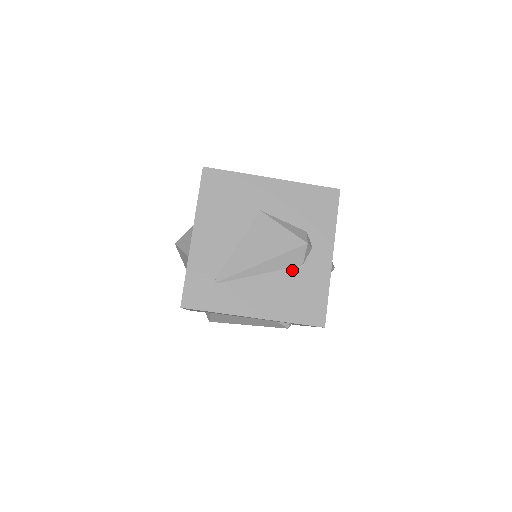
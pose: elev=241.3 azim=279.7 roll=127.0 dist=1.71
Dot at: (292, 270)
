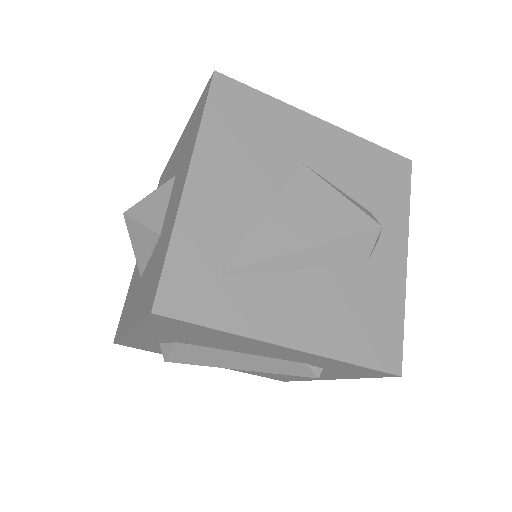
Dot at: (351, 270)
